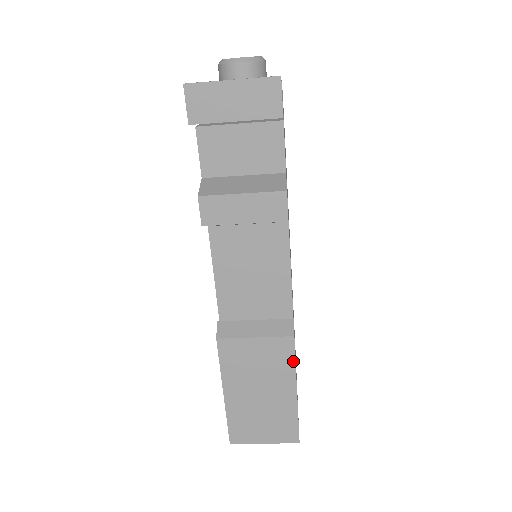
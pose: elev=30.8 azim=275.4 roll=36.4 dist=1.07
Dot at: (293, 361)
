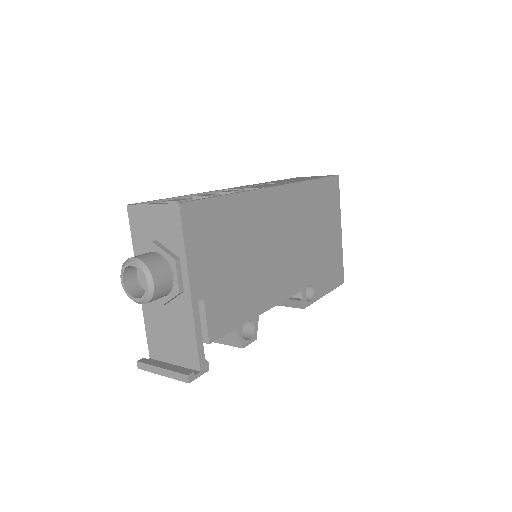
Dot at: (312, 302)
